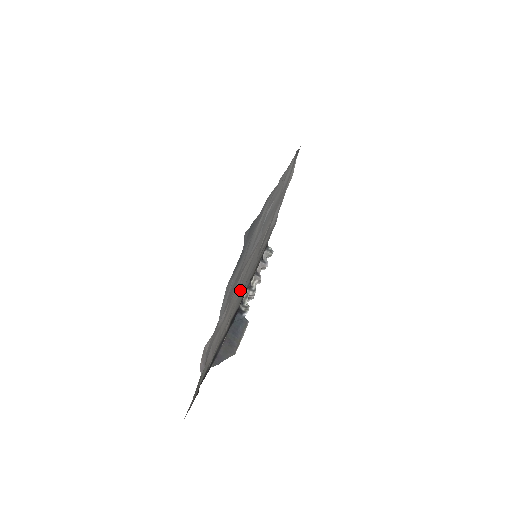
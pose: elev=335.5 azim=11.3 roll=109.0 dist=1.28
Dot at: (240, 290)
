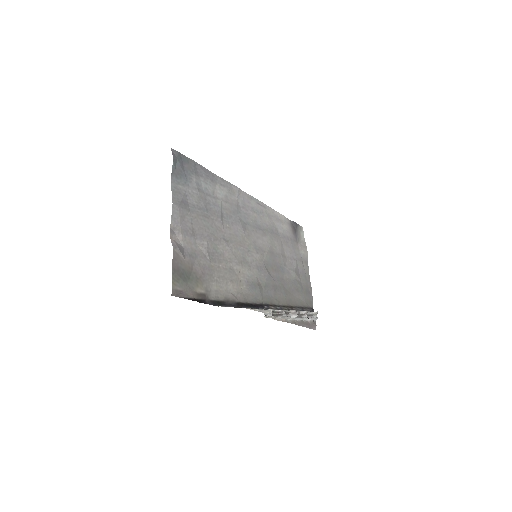
Dot at: (241, 268)
